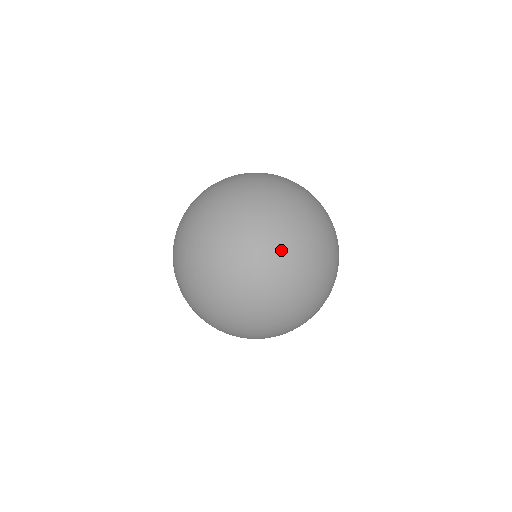
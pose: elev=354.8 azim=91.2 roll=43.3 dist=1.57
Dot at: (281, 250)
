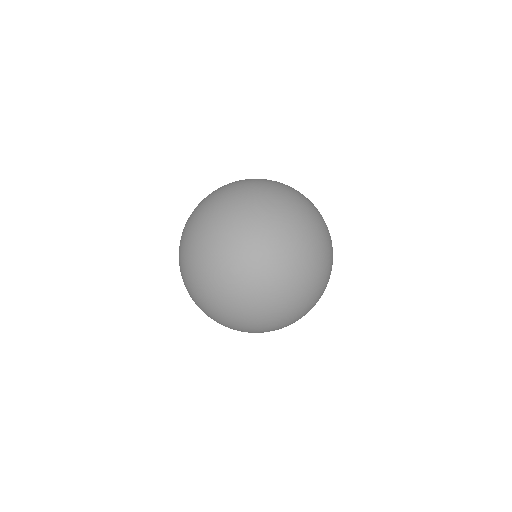
Dot at: (298, 225)
